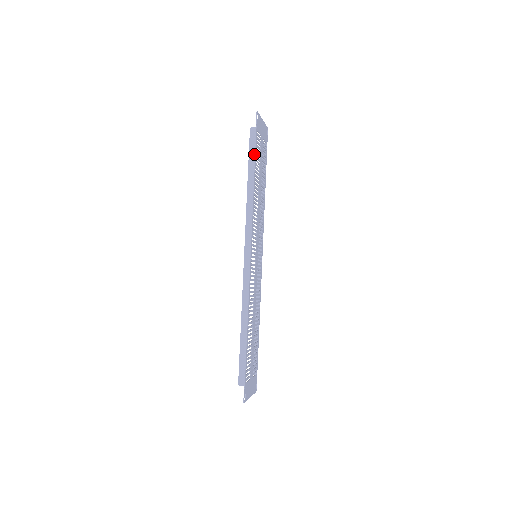
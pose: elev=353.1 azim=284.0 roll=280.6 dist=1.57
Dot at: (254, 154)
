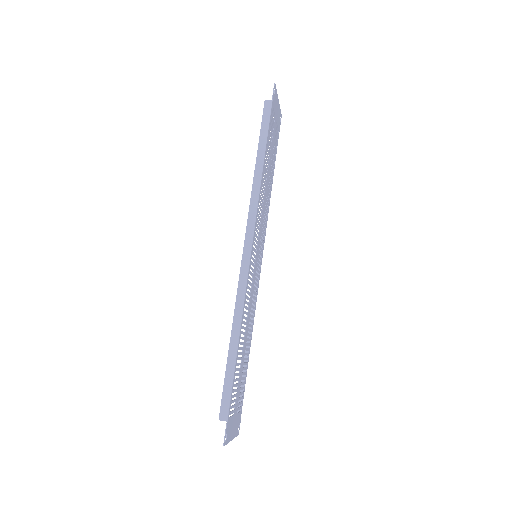
Dot at: (267, 130)
